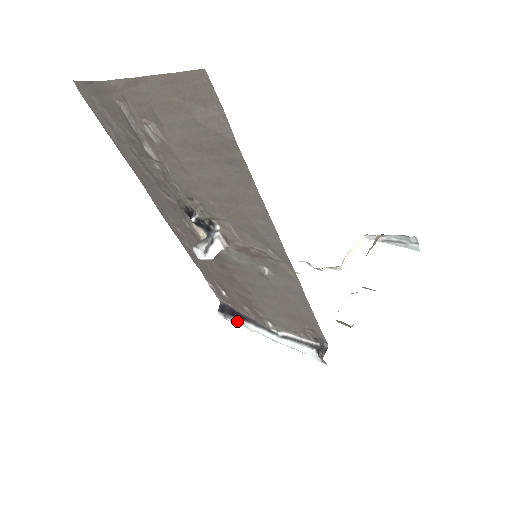
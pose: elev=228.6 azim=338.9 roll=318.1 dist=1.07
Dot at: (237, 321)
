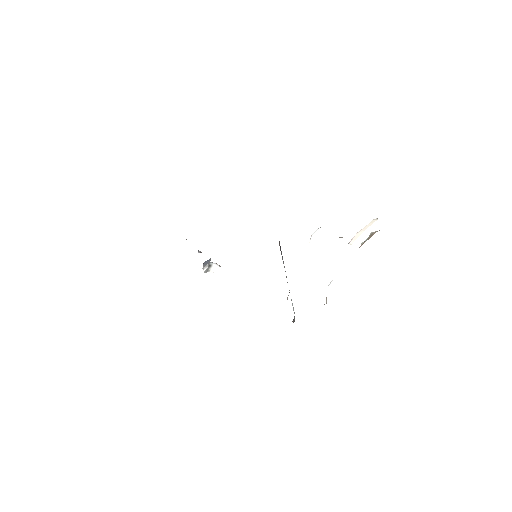
Dot at: (282, 259)
